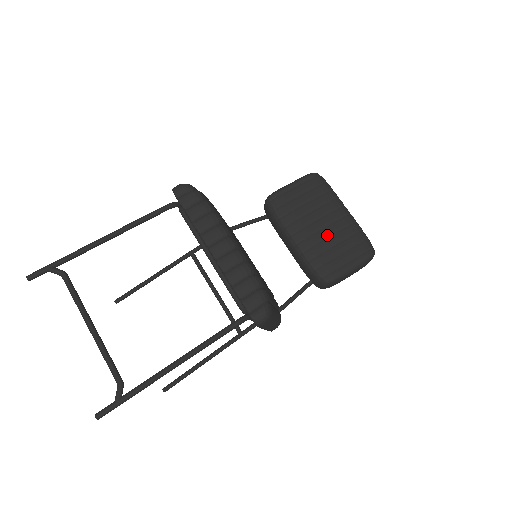
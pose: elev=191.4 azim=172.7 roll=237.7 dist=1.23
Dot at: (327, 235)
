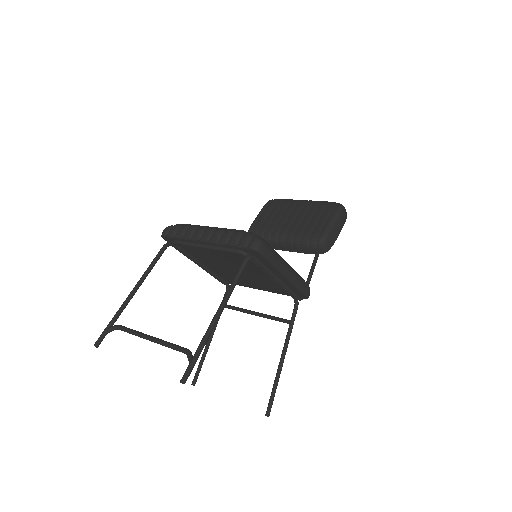
Dot at: (301, 219)
